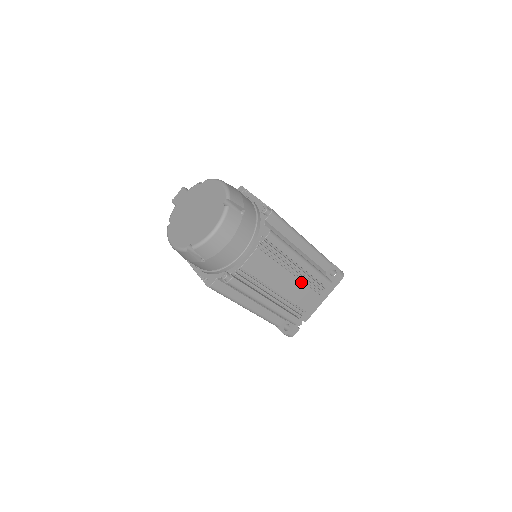
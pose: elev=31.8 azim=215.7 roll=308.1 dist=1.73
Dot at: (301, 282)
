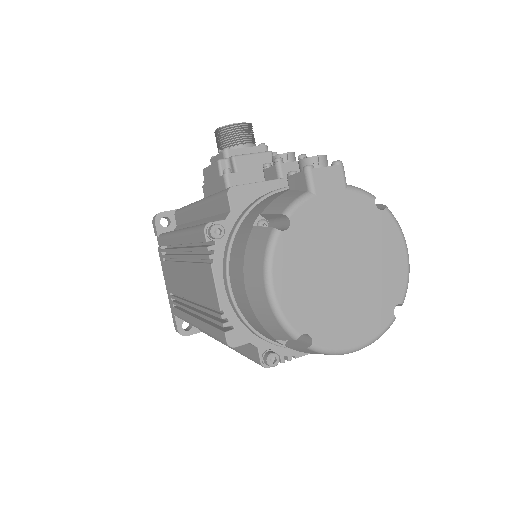
Dot at: occluded
